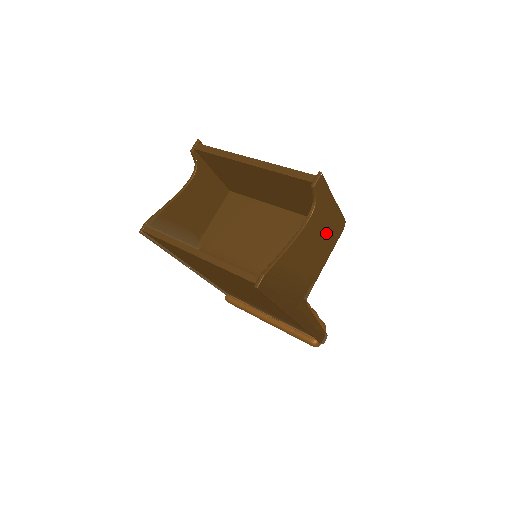
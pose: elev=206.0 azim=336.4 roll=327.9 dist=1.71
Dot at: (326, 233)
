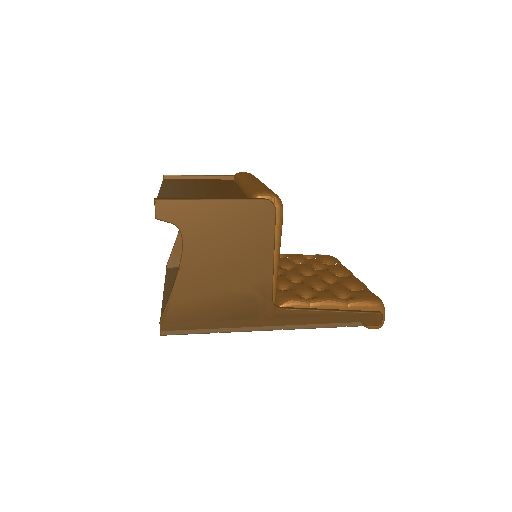
Dot at: (236, 235)
